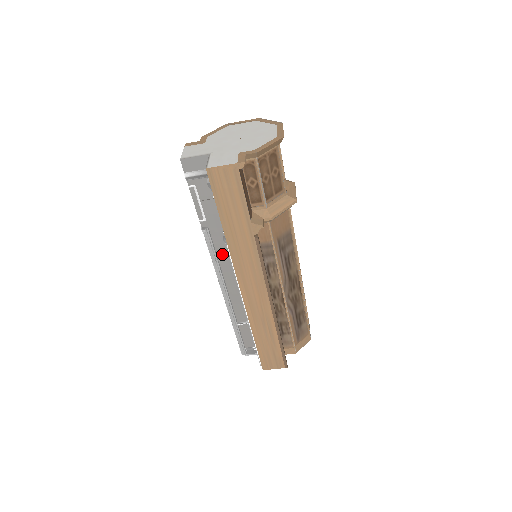
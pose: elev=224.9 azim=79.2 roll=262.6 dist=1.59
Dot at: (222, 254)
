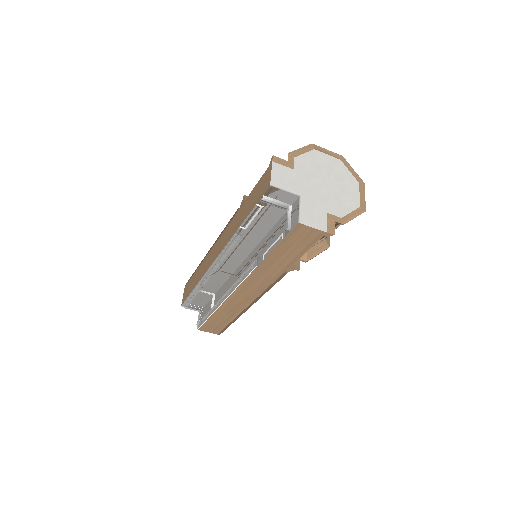
Dot at: (235, 252)
